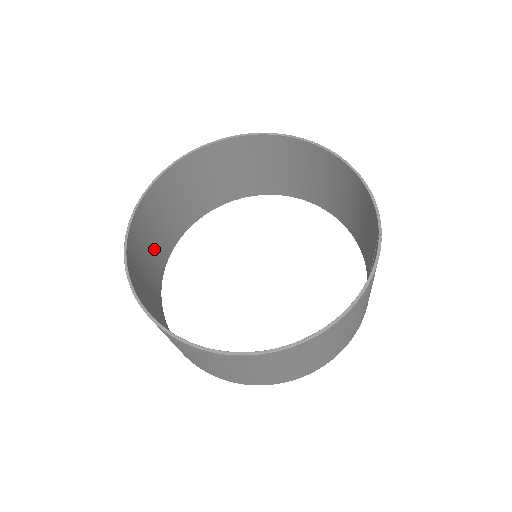
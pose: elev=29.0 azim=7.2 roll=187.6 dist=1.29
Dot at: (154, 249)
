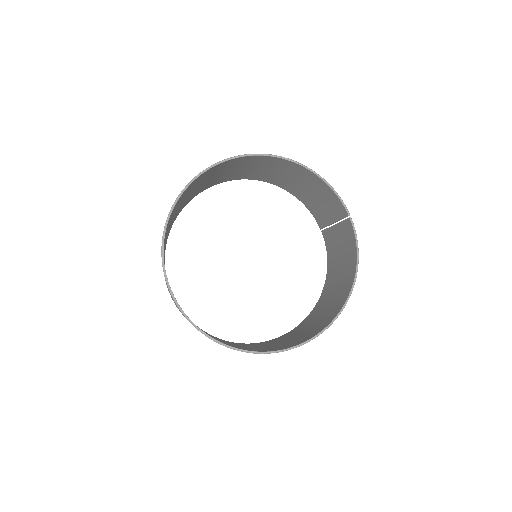
Dot at: occluded
